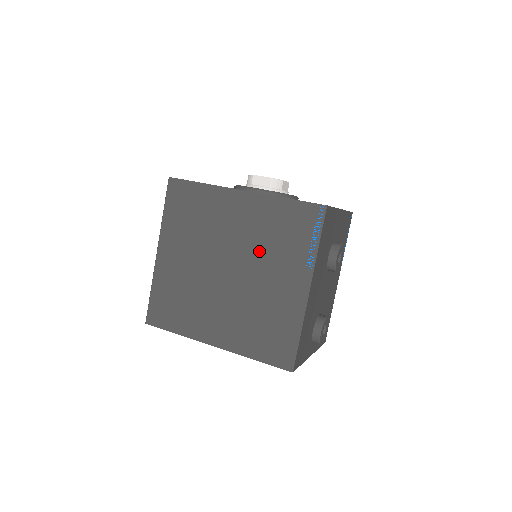
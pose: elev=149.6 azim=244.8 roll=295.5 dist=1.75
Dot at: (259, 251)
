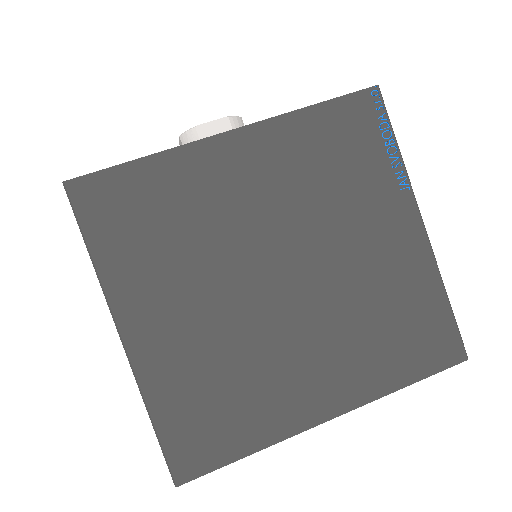
Dot at: (317, 213)
